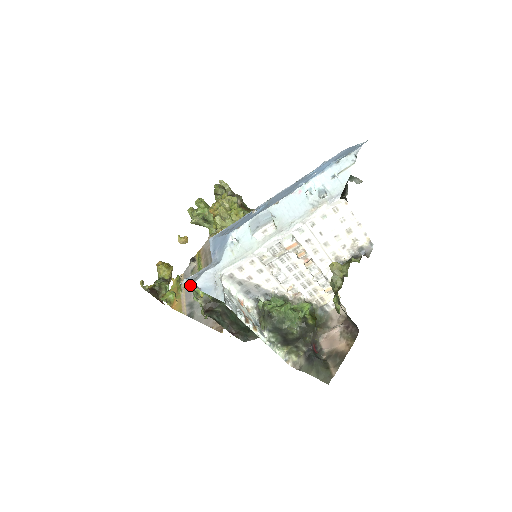
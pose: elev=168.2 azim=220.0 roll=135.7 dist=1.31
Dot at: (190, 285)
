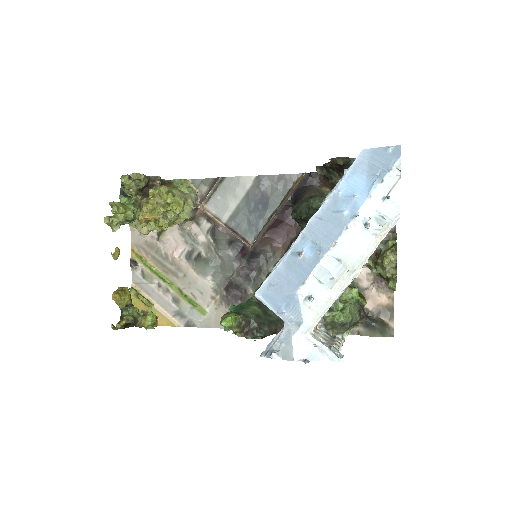
Dot at: occluded
